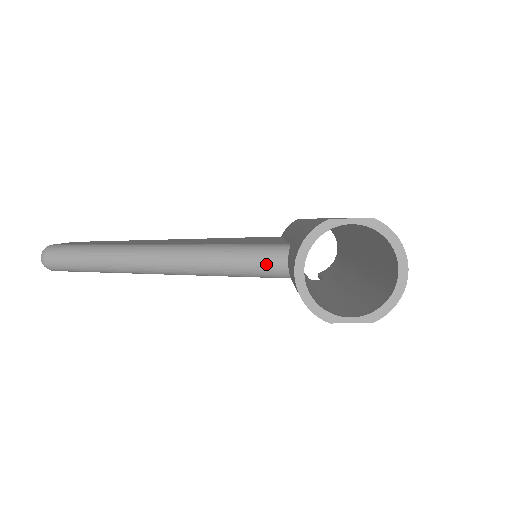
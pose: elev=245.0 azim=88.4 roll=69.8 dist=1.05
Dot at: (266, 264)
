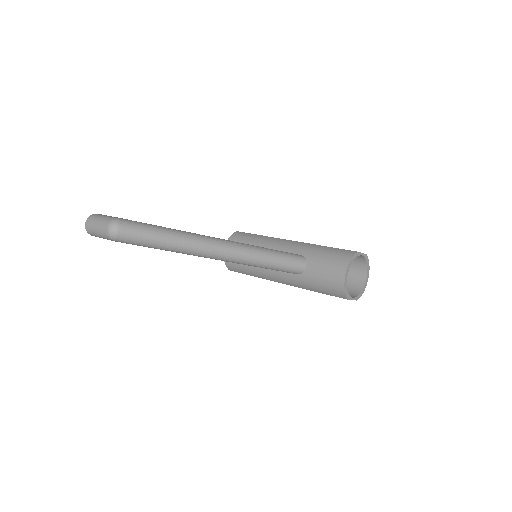
Dot at: (295, 265)
